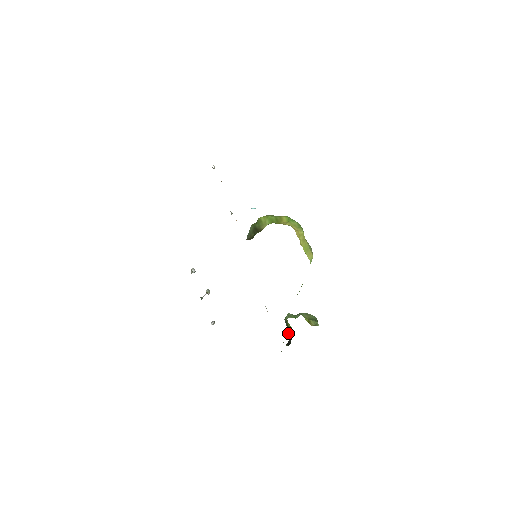
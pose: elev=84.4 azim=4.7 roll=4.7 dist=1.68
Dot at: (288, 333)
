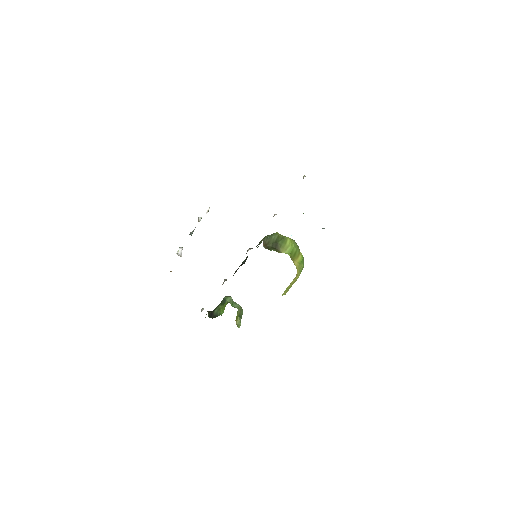
Dot at: (218, 308)
